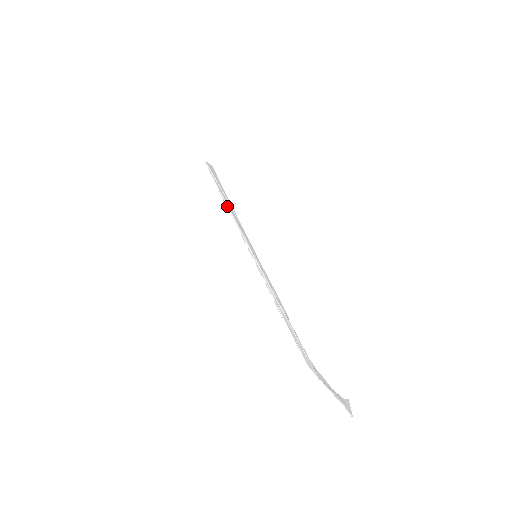
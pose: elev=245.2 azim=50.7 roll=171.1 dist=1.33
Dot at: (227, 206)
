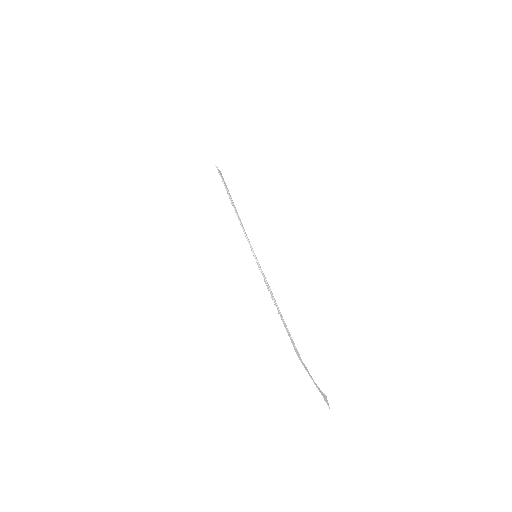
Dot at: (234, 208)
